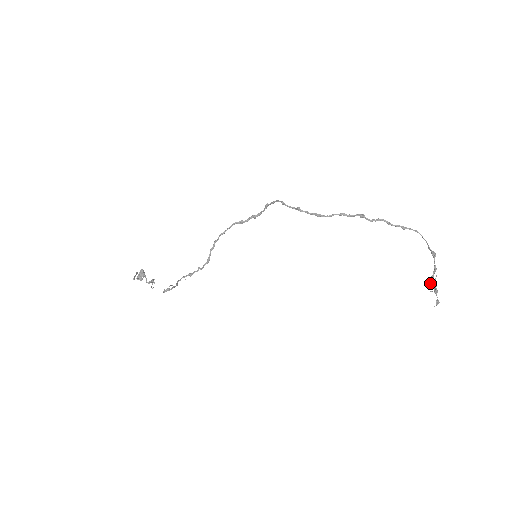
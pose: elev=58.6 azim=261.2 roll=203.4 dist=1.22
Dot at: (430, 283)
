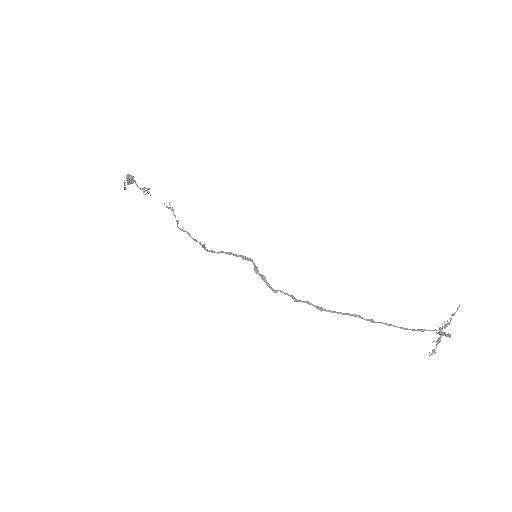
Dot at: (442, 325)
